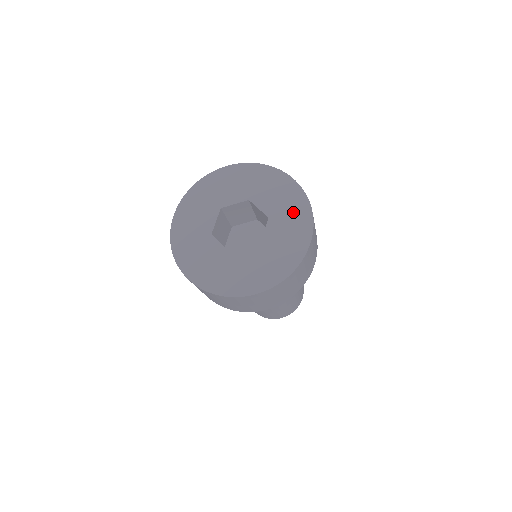
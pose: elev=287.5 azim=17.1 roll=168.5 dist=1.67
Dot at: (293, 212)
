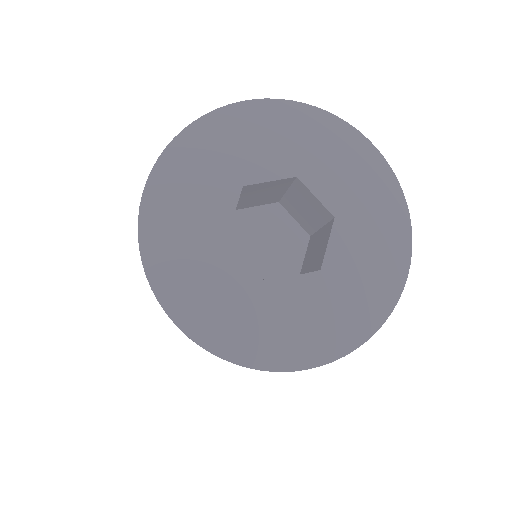
Dot at: (351, 307)
